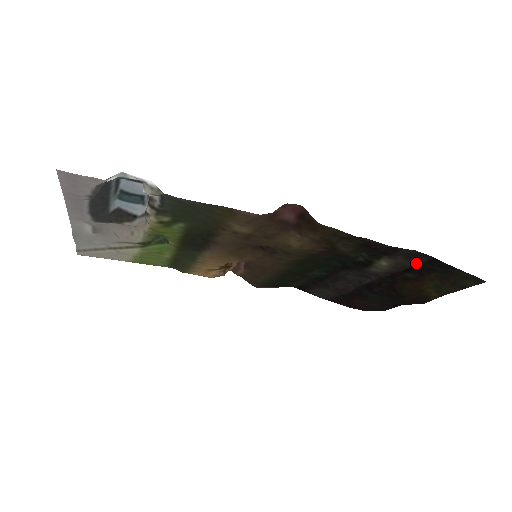
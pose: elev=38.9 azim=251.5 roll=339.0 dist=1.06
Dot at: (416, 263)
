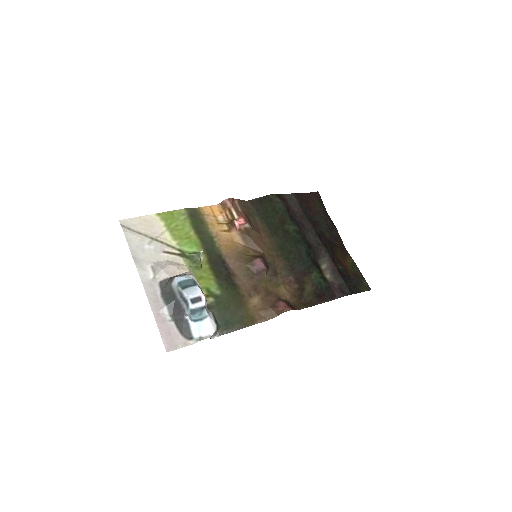
Dot at: (344, 283)
